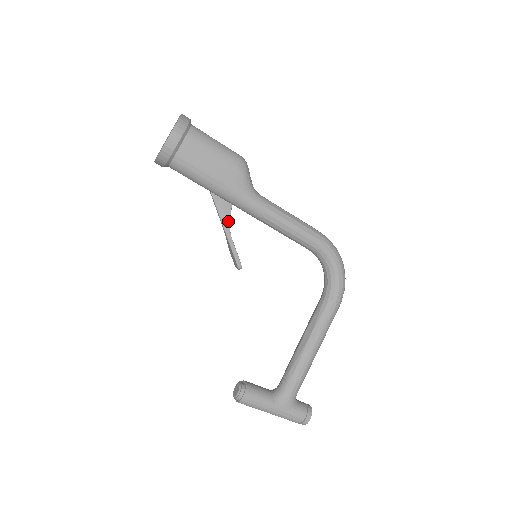
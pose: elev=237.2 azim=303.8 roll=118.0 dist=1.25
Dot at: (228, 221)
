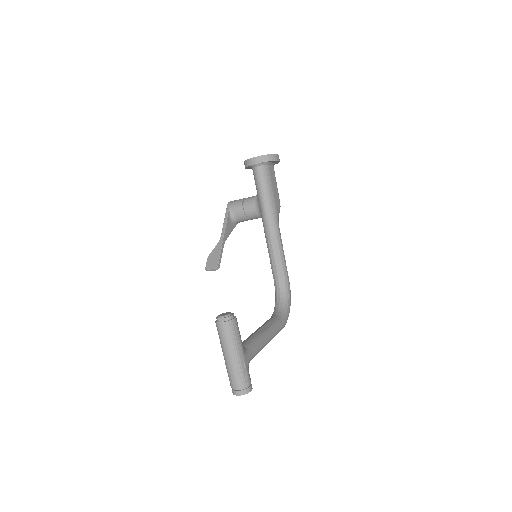
Dot at: (227, 237)
